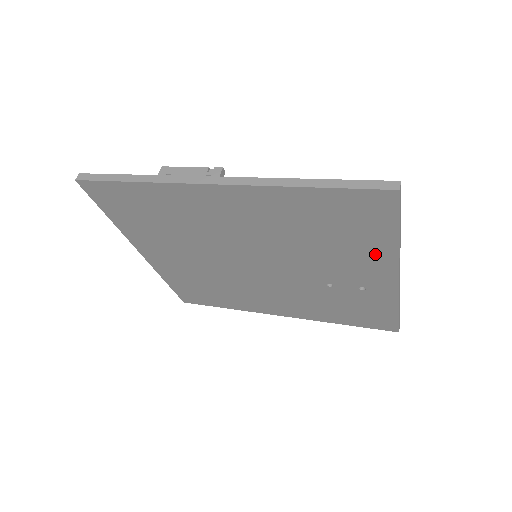
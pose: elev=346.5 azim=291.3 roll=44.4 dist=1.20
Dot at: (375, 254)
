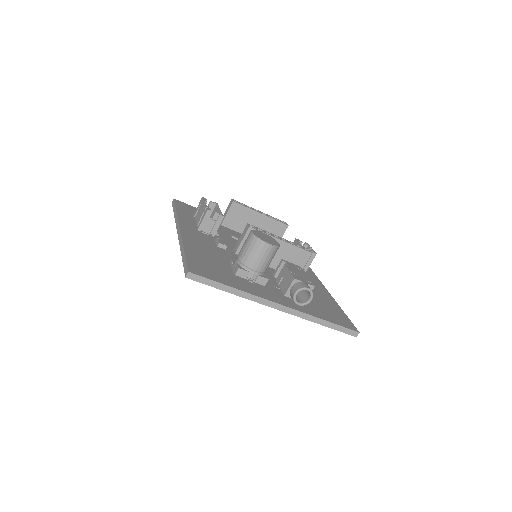
Dot at: occluded
